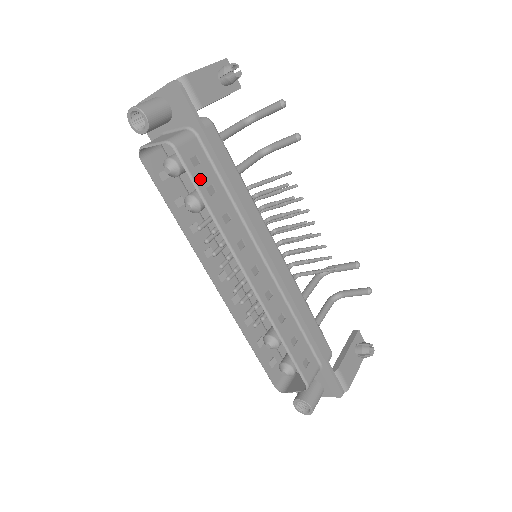
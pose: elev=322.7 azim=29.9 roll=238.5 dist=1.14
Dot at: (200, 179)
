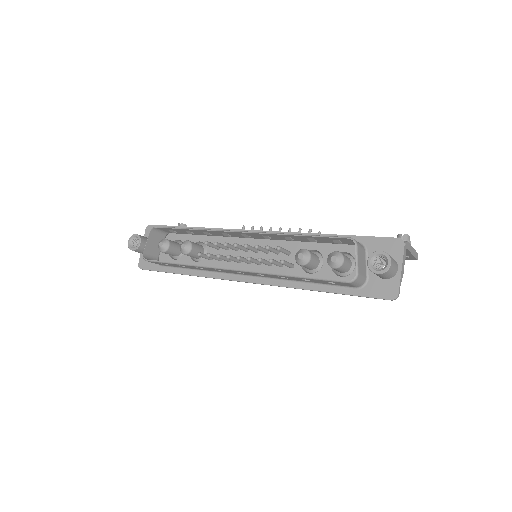
Dot at: occluded
